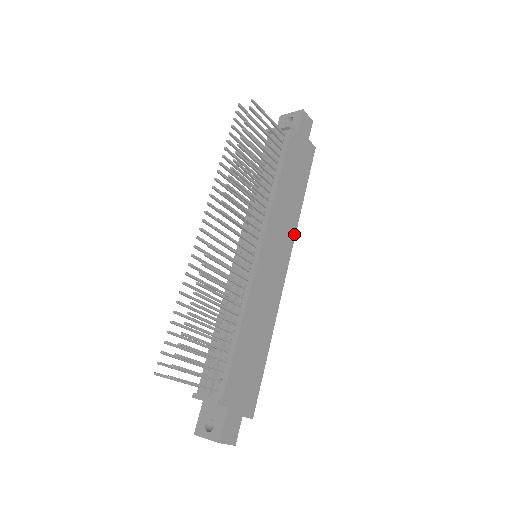
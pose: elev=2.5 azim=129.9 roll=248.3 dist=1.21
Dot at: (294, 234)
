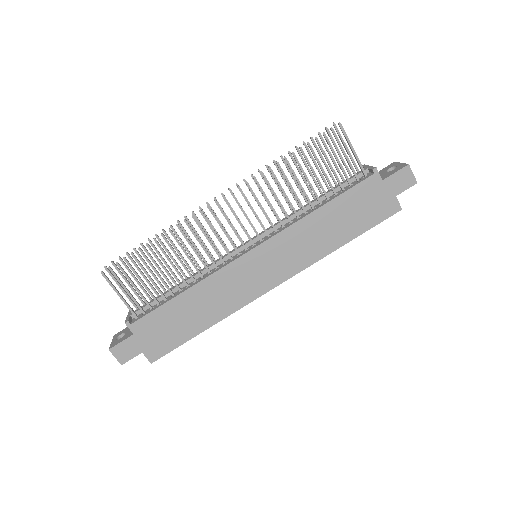
Dot at: (307, 265)
